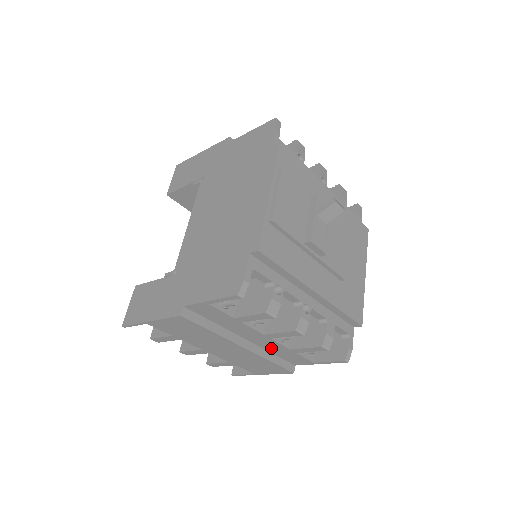
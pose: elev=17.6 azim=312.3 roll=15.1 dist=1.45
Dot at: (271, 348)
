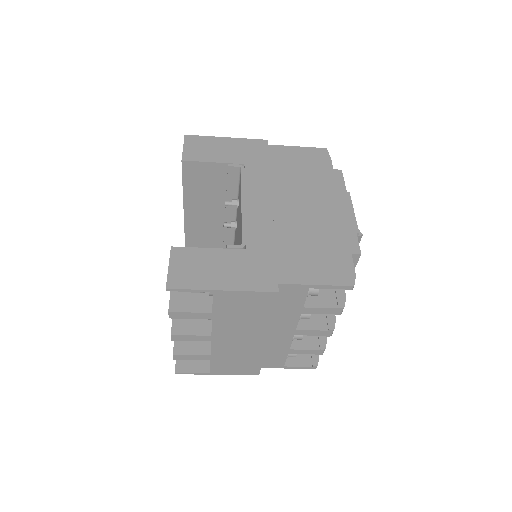
Dot at: (273, 345)
